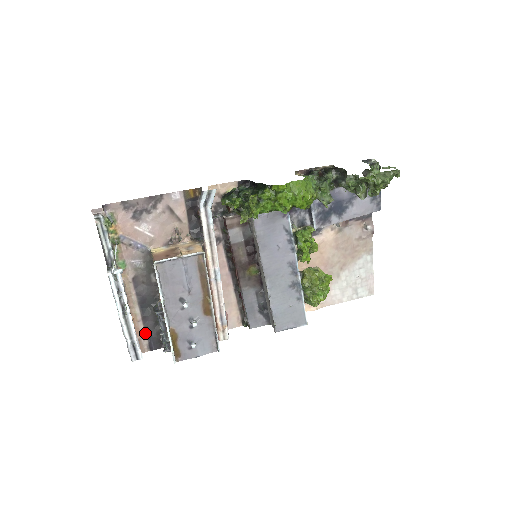
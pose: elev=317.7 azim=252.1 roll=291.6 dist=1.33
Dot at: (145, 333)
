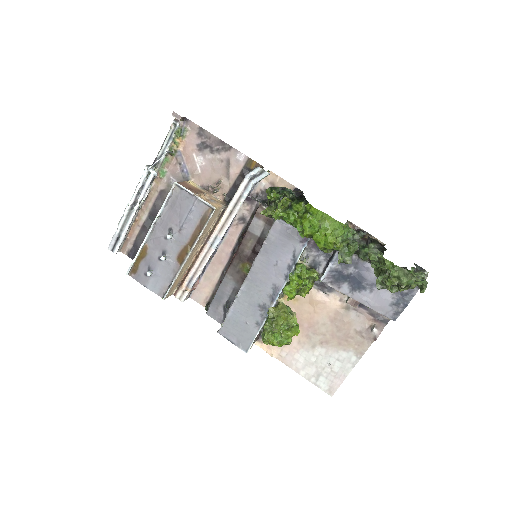
Dot at: (135, 239)
